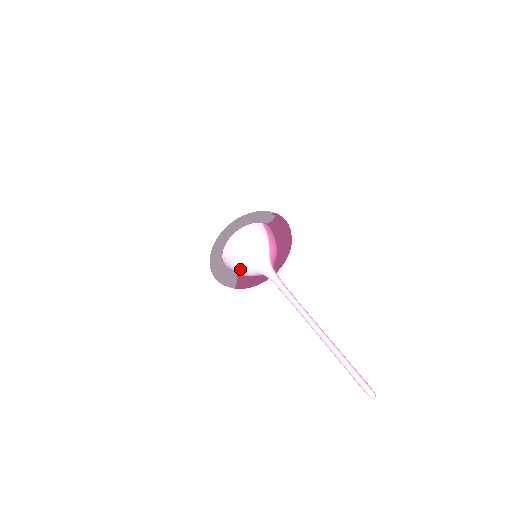
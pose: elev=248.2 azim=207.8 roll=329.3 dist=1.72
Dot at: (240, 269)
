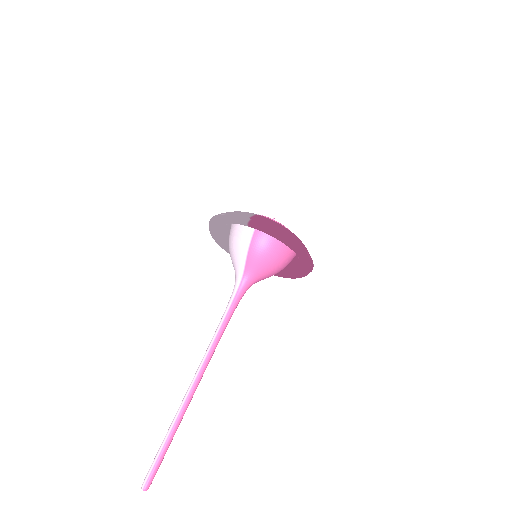
Dot at: occluded
